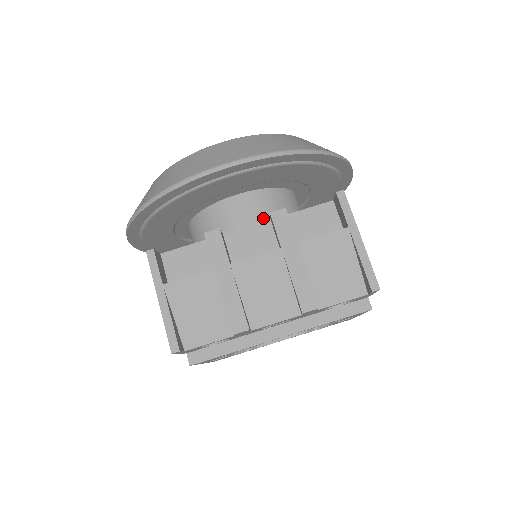
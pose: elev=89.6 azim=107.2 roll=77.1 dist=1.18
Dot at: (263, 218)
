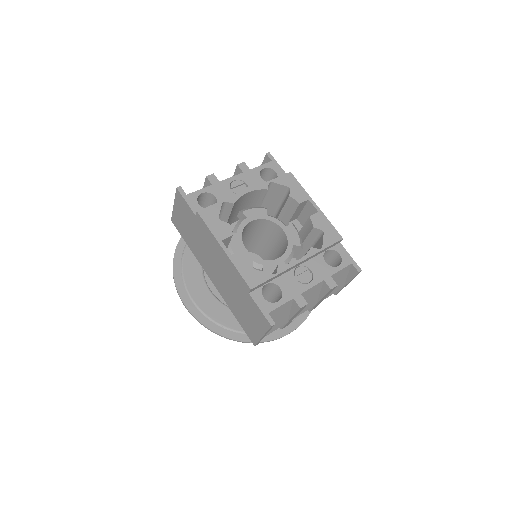
Dot at: occluded
